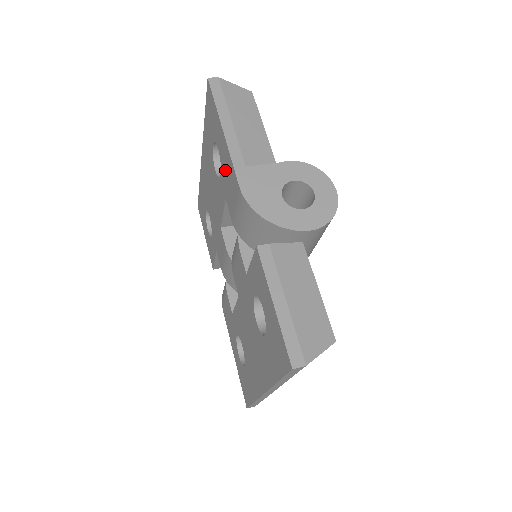
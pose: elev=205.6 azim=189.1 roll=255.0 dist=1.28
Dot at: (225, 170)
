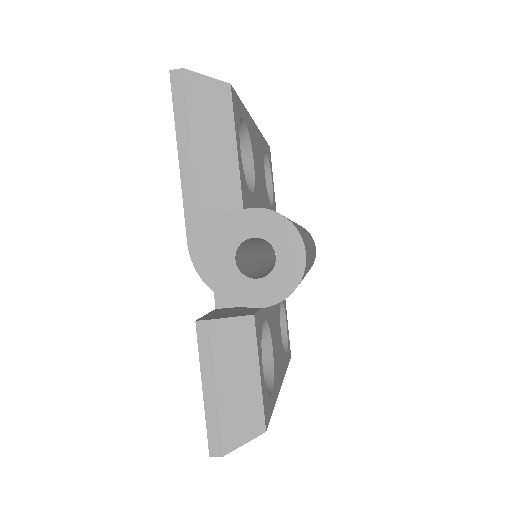
Dot at: occluded
